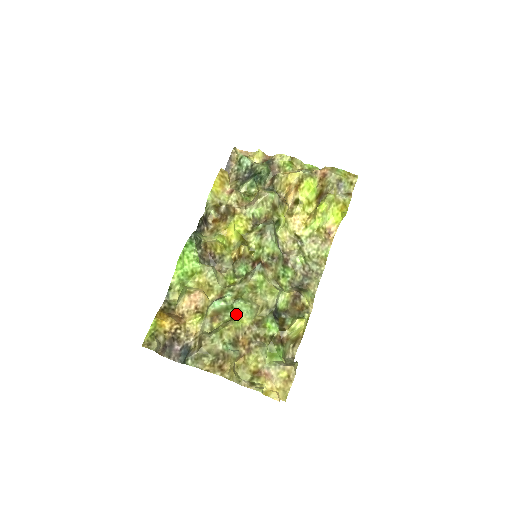
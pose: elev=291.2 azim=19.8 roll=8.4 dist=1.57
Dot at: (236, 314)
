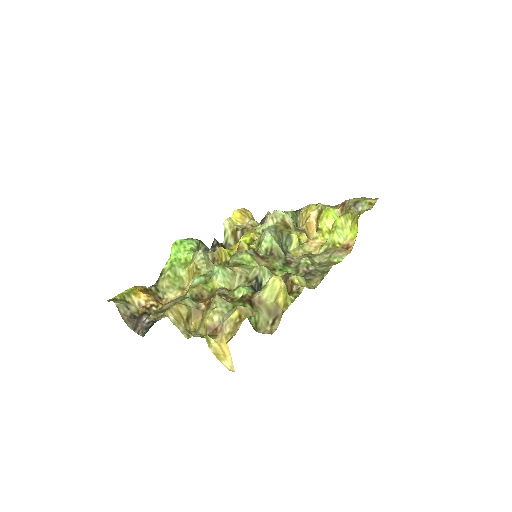
Dot at: occluded
